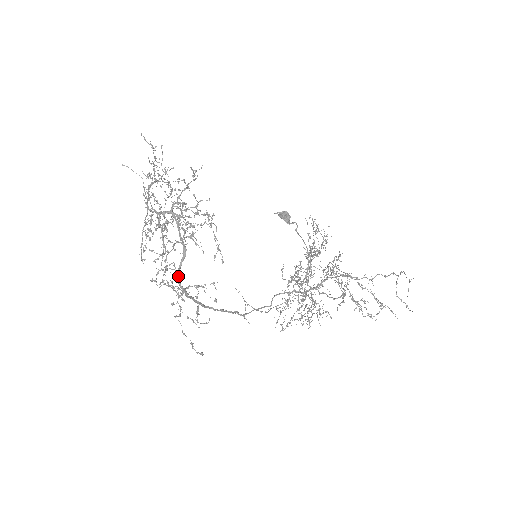
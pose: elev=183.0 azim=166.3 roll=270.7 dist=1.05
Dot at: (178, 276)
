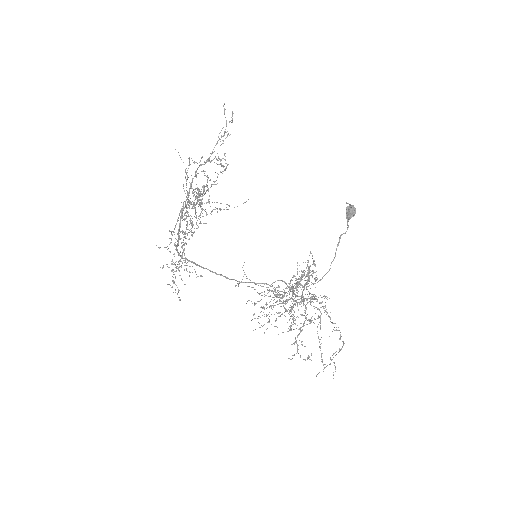
Dot at: (177, 251)
